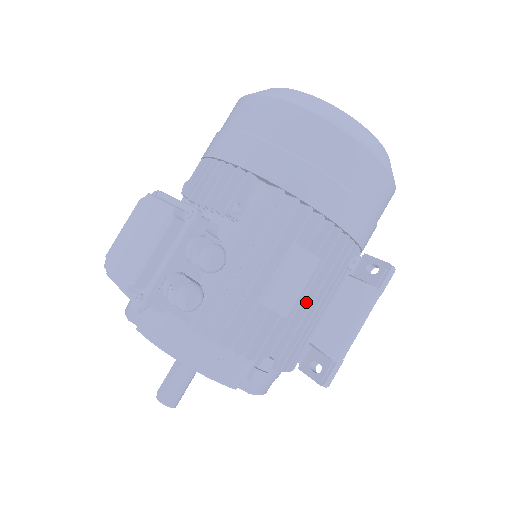
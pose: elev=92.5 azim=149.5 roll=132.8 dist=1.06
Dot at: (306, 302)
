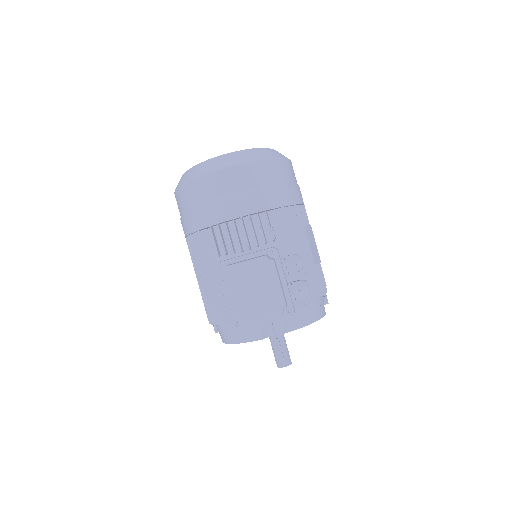
Dot at: occluded
